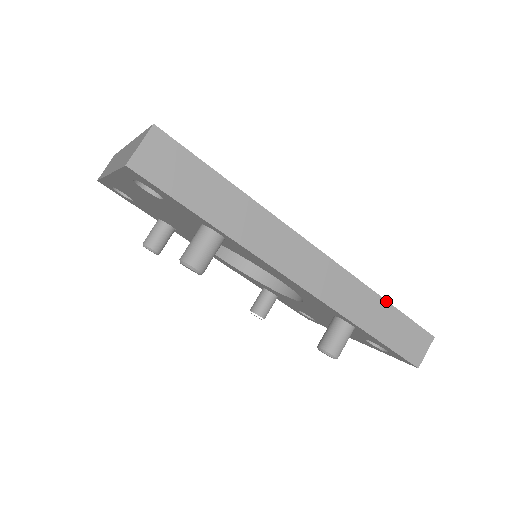
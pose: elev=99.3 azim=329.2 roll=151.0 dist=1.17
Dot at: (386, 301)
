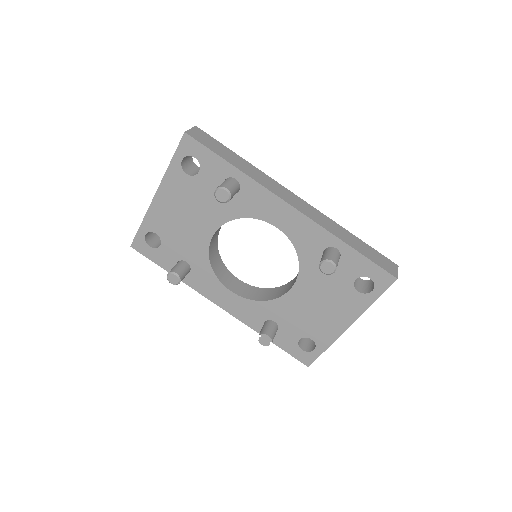
Dot at: (352, 234)
